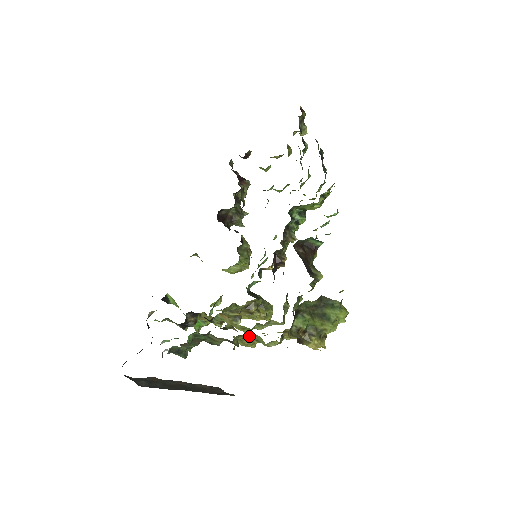
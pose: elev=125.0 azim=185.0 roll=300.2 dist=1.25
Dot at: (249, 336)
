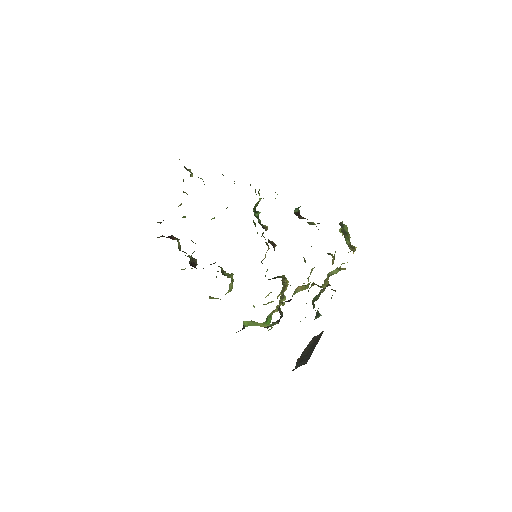
Dot at: (327, 277)
